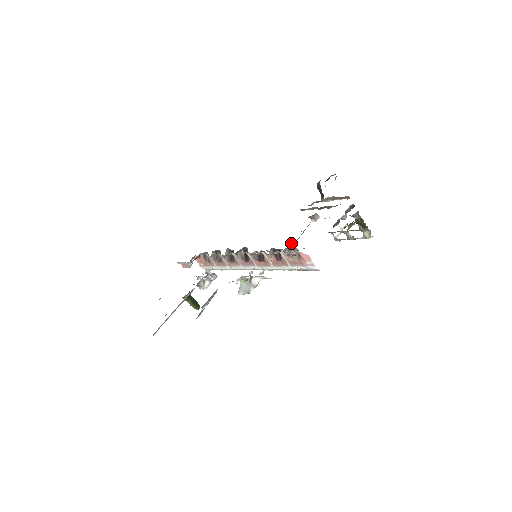
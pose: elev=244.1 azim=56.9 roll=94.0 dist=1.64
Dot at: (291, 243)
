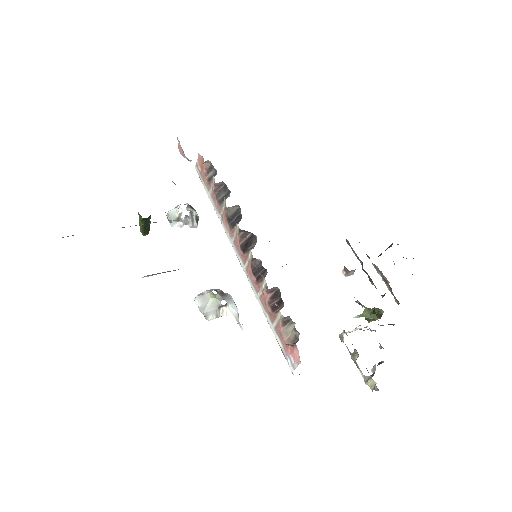
Dot at: occluded
